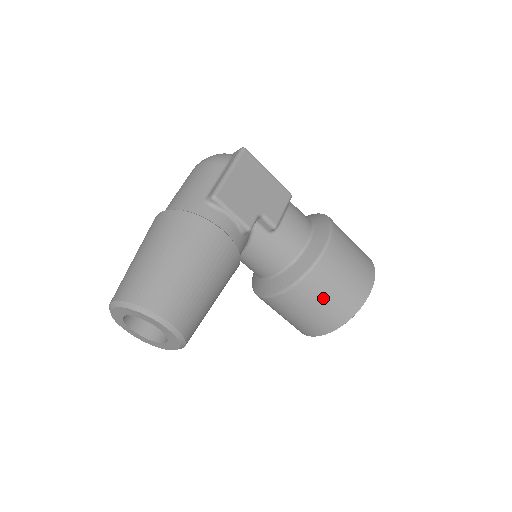
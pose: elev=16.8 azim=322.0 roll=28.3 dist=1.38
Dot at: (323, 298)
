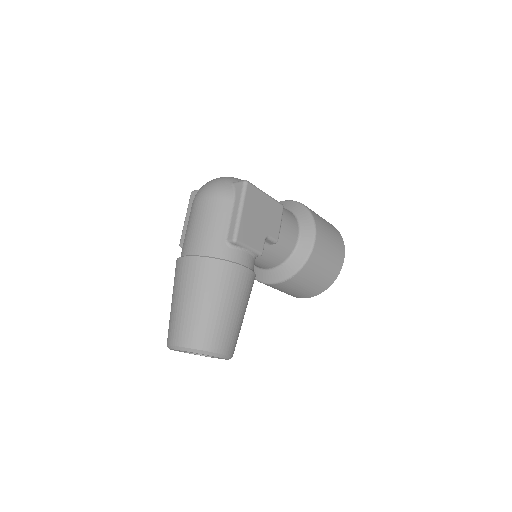
Dot at: (311, 280)
